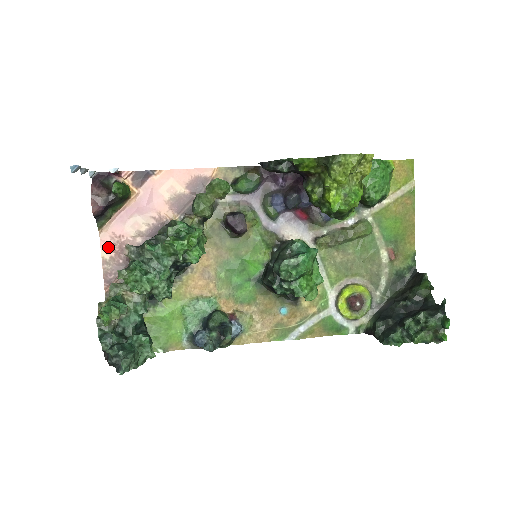
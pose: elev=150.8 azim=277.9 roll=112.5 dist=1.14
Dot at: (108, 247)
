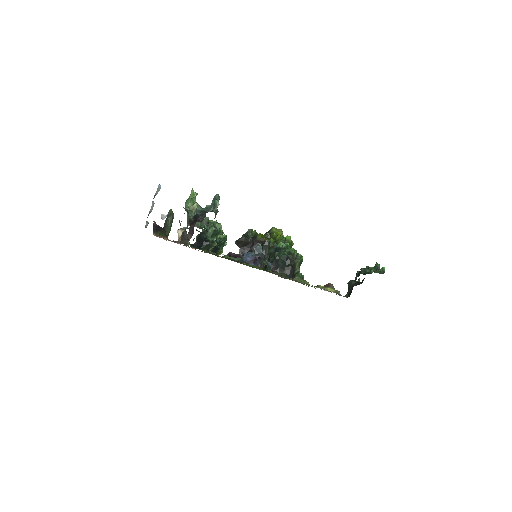
Dot at: occluded
